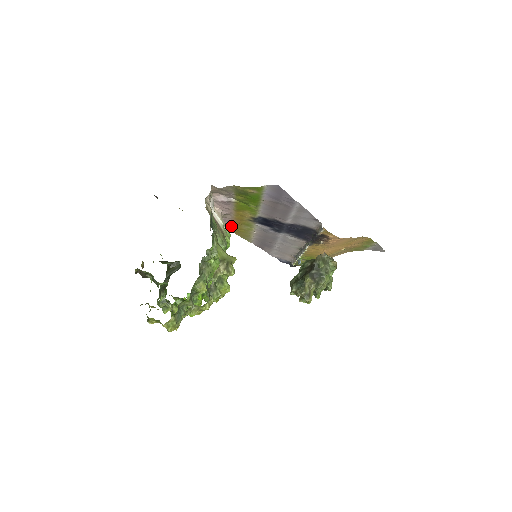
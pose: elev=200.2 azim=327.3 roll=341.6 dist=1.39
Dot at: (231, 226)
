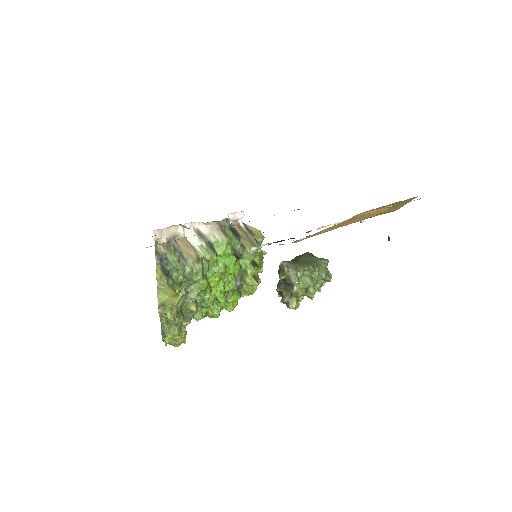
Dot at: occluded
